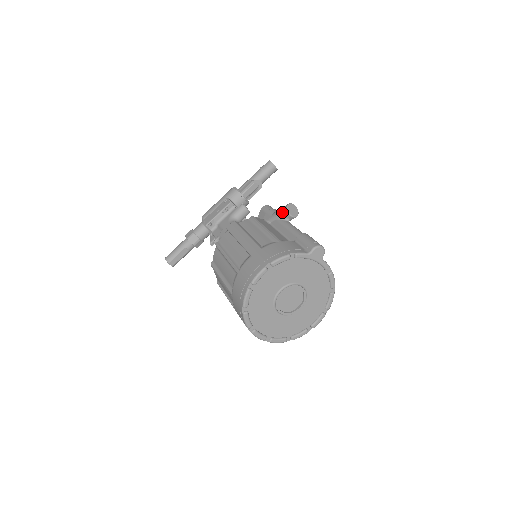
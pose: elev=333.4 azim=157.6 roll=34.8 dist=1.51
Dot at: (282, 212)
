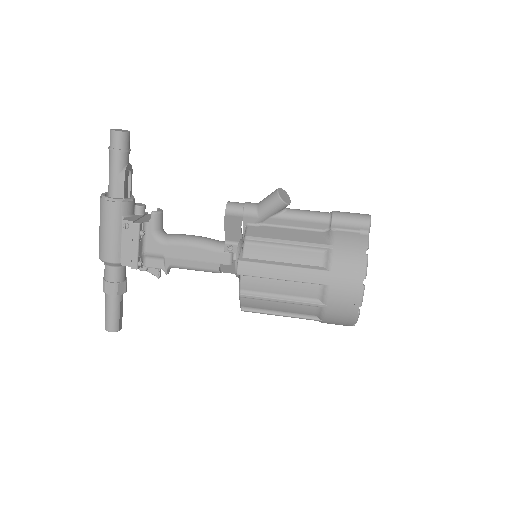
Dot at: (278, 208)
